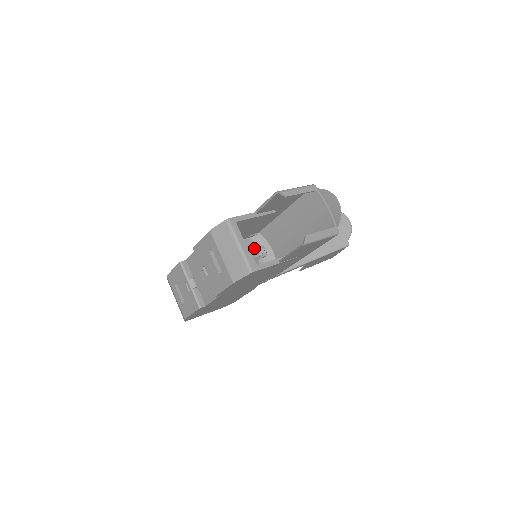
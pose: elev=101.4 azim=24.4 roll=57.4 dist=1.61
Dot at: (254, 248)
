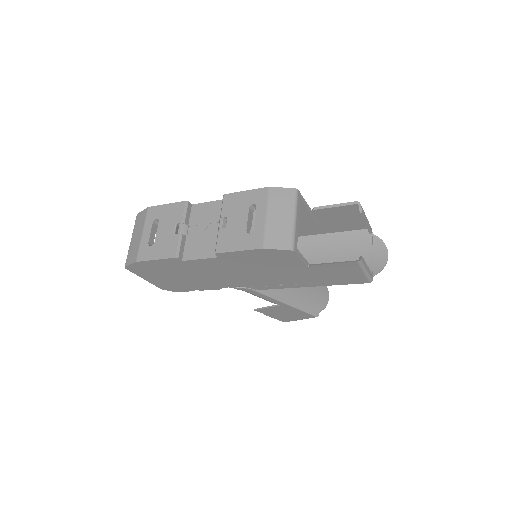
Dot at: occluded
